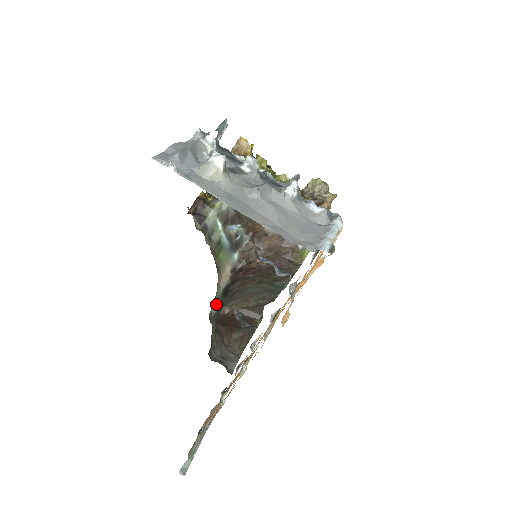
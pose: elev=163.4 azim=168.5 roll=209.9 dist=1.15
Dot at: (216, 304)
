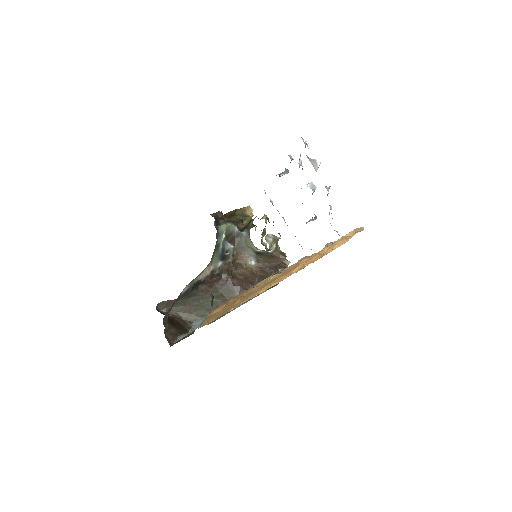
Dot at: (187, 287)
